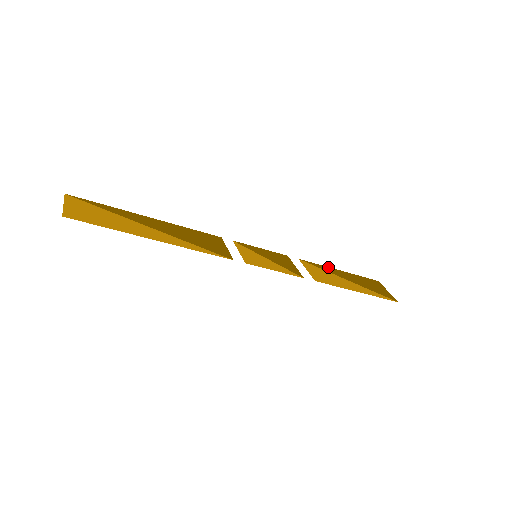
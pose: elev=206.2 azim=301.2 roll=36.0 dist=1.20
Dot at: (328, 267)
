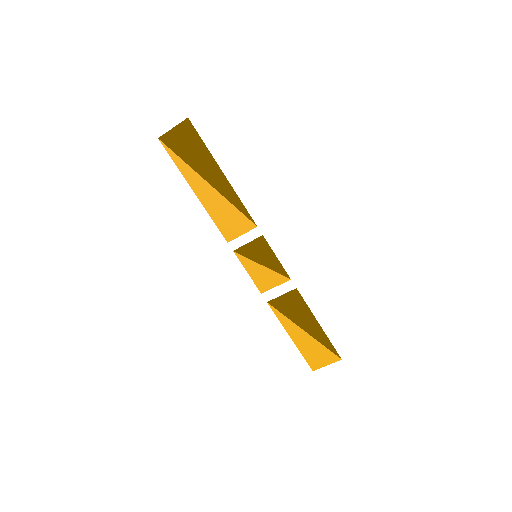
Dot at: (284, 326)
